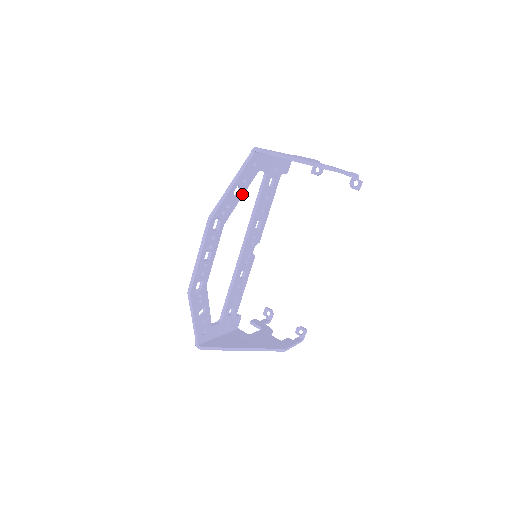
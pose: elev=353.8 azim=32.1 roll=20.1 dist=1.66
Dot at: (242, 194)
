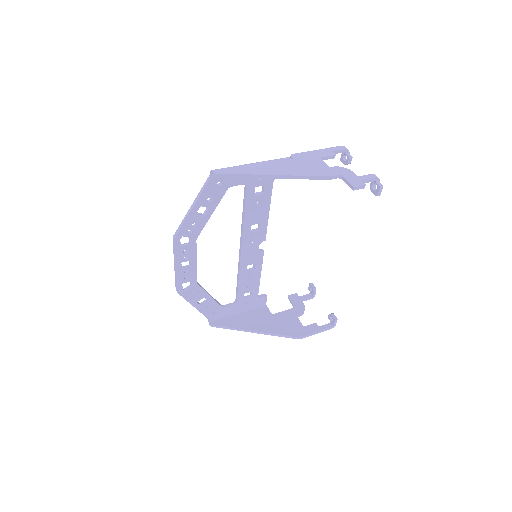
Dot at: (212, 211)
